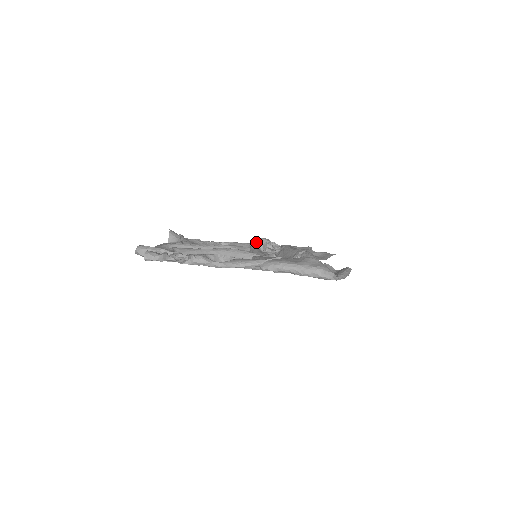
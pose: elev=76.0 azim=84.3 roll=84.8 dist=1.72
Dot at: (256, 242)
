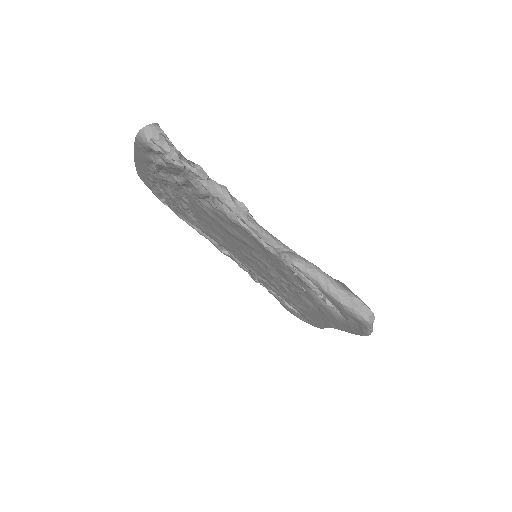
Dot at: occluded
